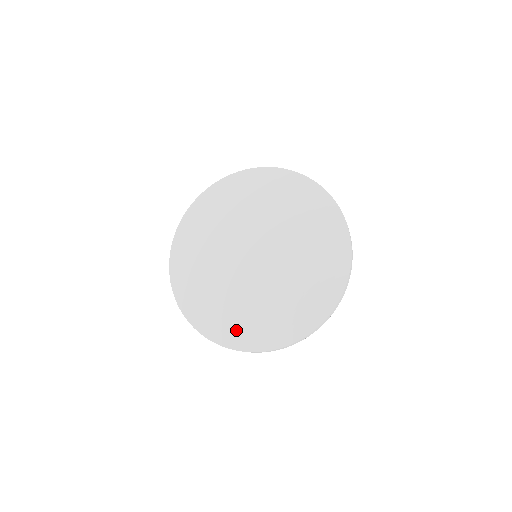
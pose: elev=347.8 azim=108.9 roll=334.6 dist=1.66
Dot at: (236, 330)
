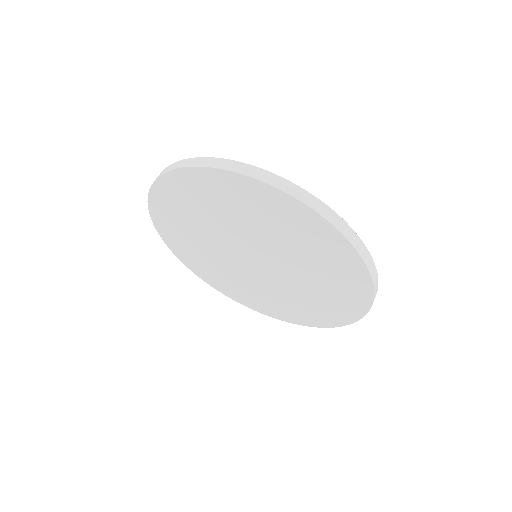
Dot at: (247, 300)
